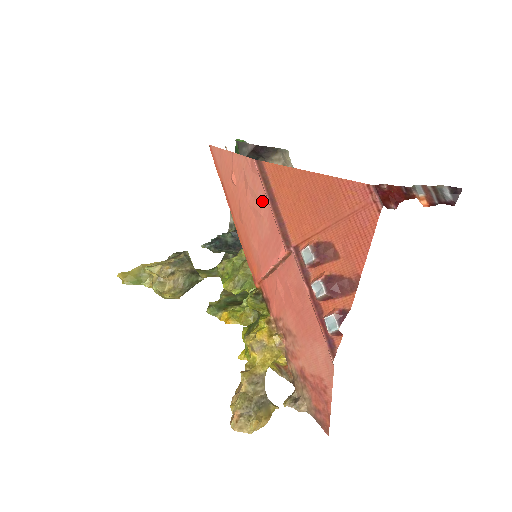
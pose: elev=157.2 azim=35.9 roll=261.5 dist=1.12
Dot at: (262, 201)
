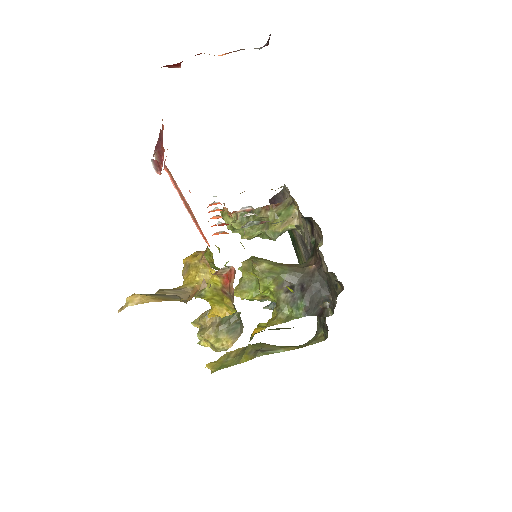
Dot at: occluded
